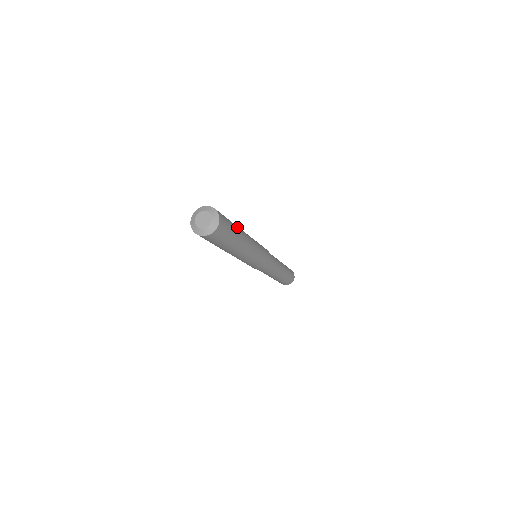
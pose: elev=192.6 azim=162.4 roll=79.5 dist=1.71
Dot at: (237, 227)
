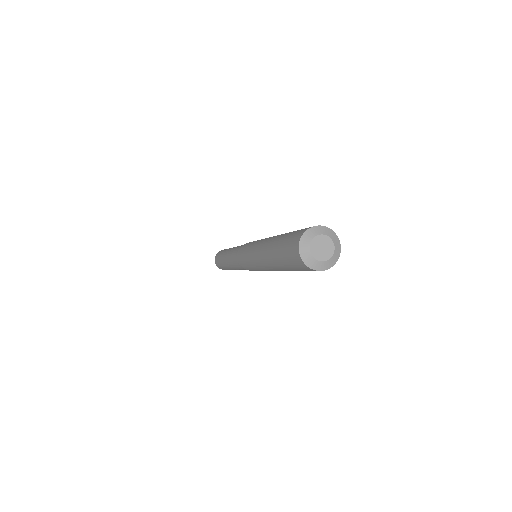
Dot at: occluded
